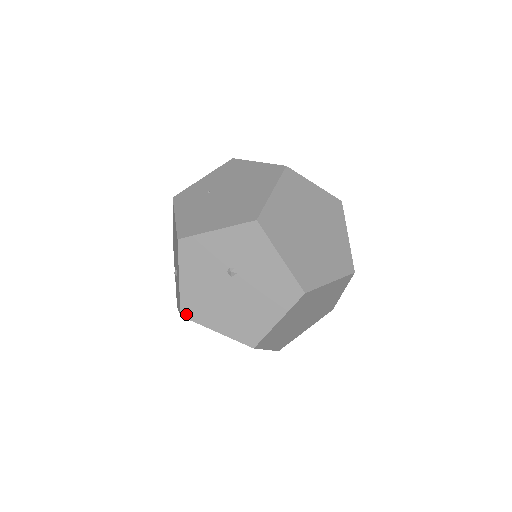
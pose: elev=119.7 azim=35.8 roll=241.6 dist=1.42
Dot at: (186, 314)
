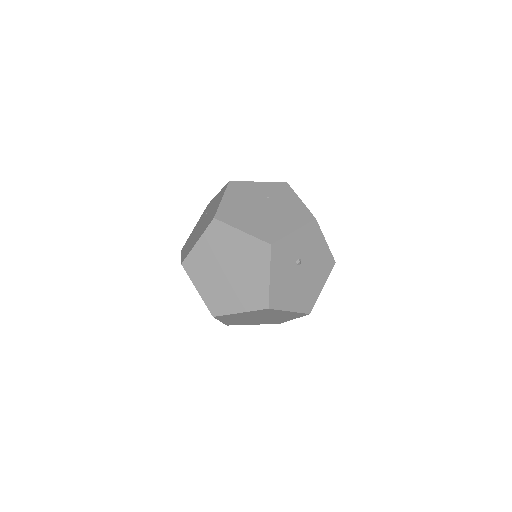
Dot at: occluded
